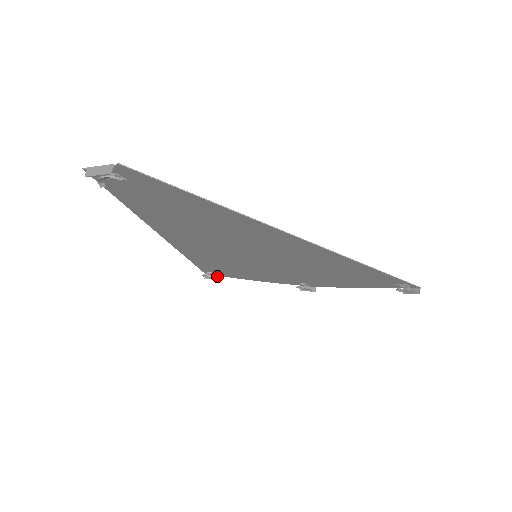
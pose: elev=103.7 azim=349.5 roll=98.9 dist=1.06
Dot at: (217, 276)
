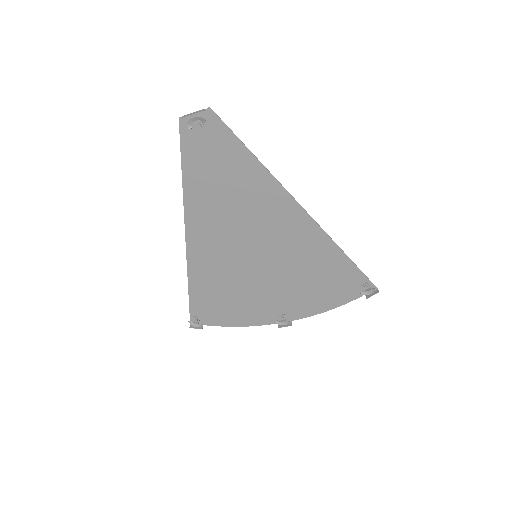
Dot at: (201, 326)
